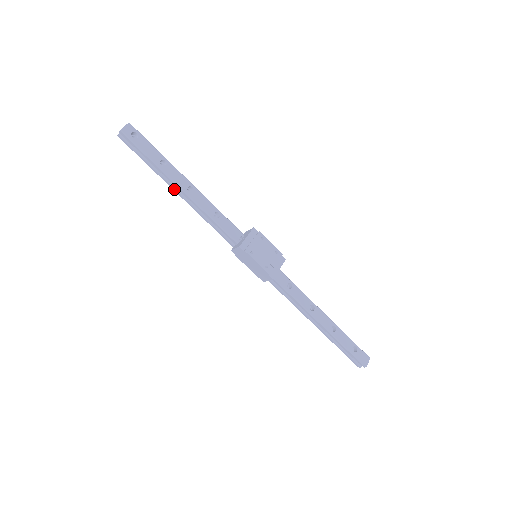
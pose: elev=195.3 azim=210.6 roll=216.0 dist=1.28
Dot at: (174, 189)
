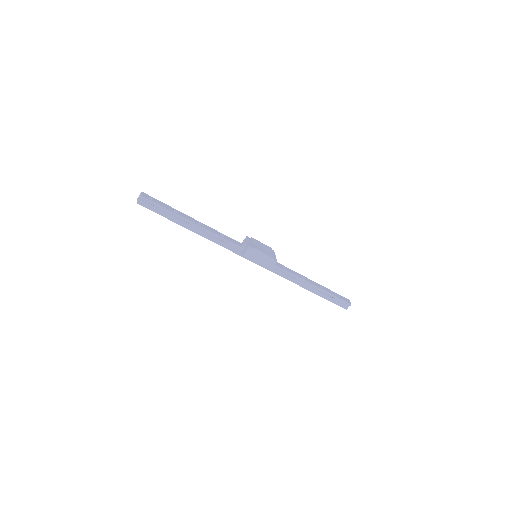
Dot at: (188, 228)
